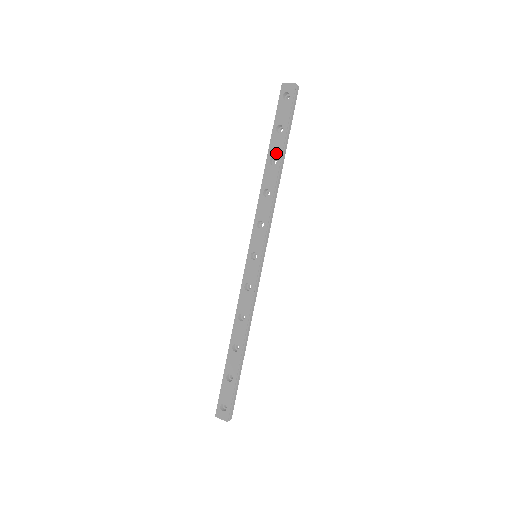
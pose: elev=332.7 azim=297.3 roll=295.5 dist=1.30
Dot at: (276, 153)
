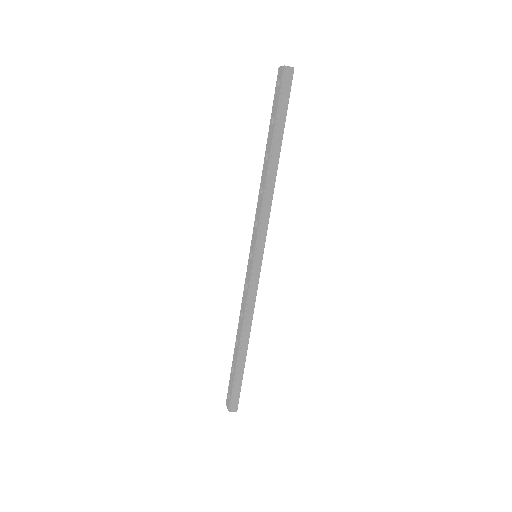
Dot at: (269, 147)
